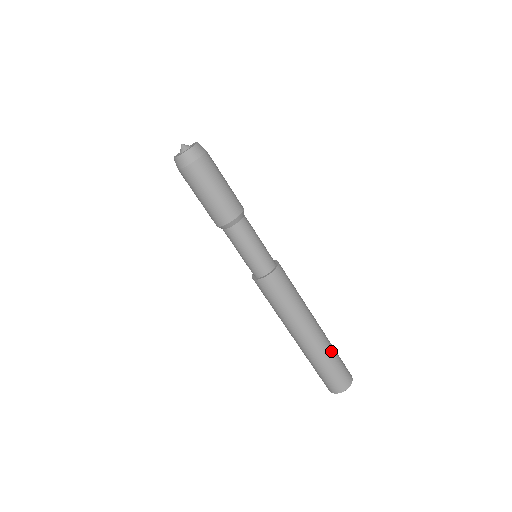
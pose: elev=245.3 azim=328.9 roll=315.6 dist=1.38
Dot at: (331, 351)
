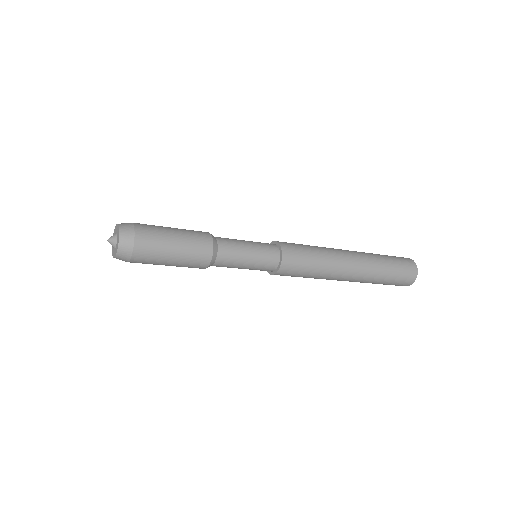
Dot at: (381, 274)
